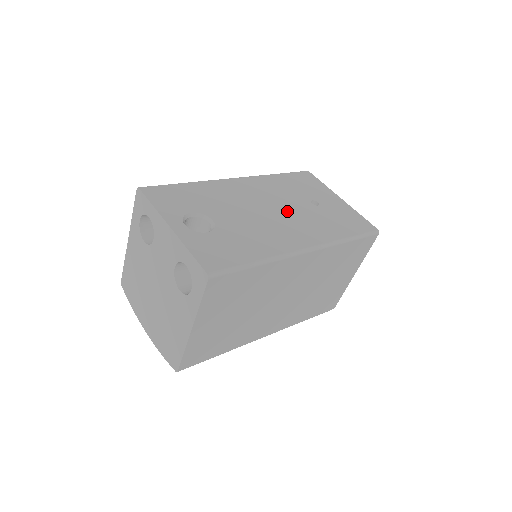
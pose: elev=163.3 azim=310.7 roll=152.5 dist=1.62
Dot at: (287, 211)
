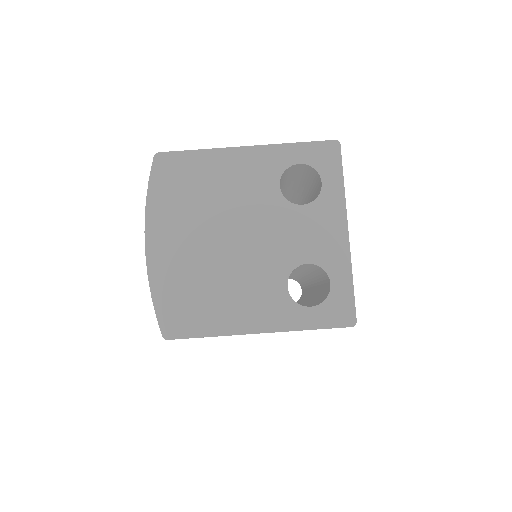
Dot at: occluded
